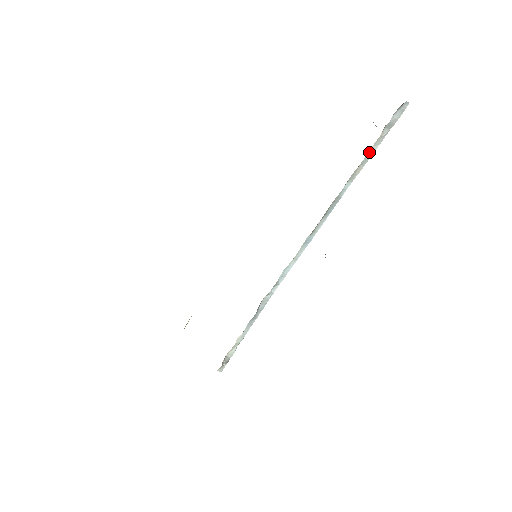
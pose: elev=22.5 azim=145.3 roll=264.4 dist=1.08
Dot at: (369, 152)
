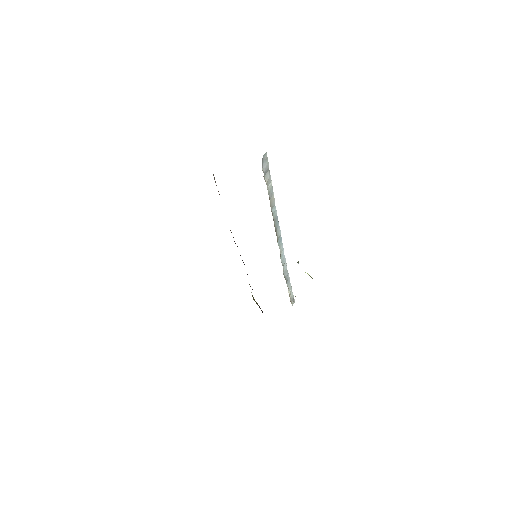
Dot at: (268, 191)
